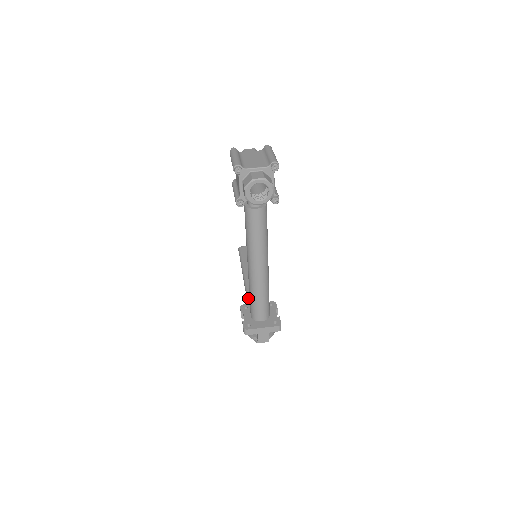
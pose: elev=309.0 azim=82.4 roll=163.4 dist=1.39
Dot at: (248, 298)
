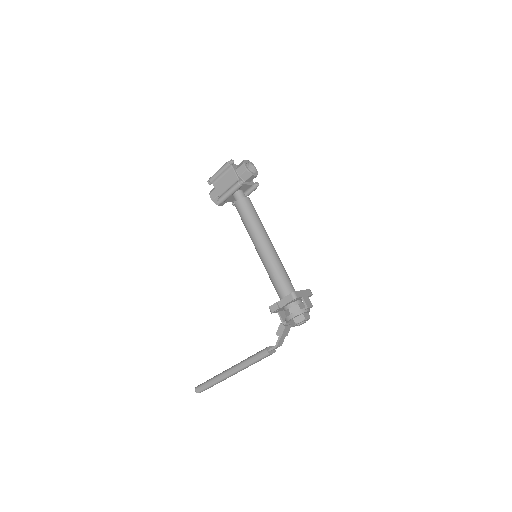
Dot at: (255, 354)
